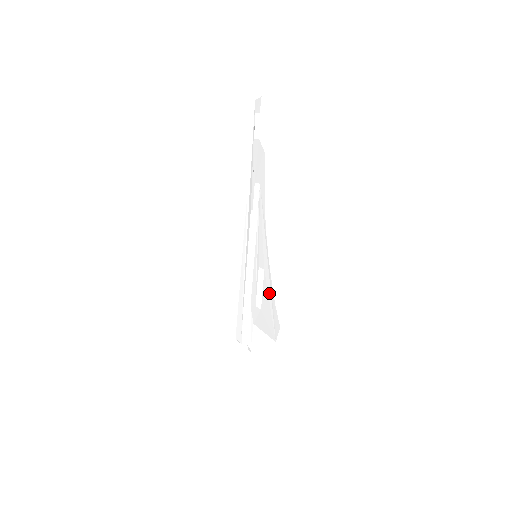
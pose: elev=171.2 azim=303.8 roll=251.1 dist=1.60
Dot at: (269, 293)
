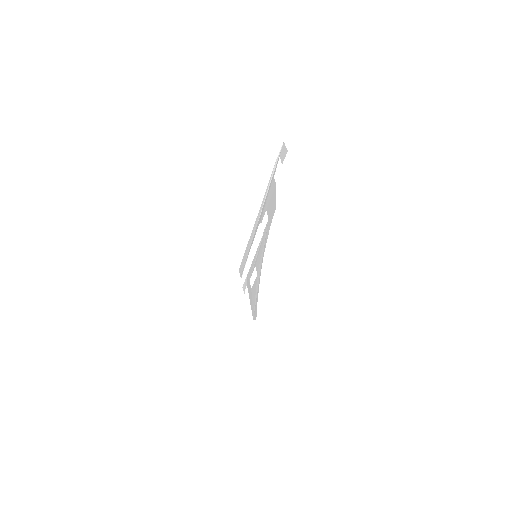
Dot at: (256, 292)
